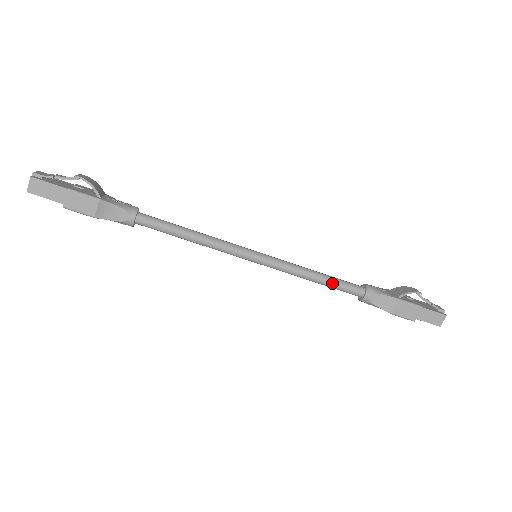
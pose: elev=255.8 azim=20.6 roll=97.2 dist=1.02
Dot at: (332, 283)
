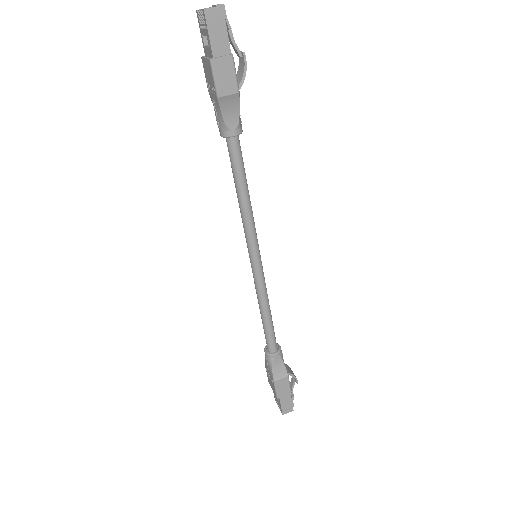
Dot at: (270, 325)
